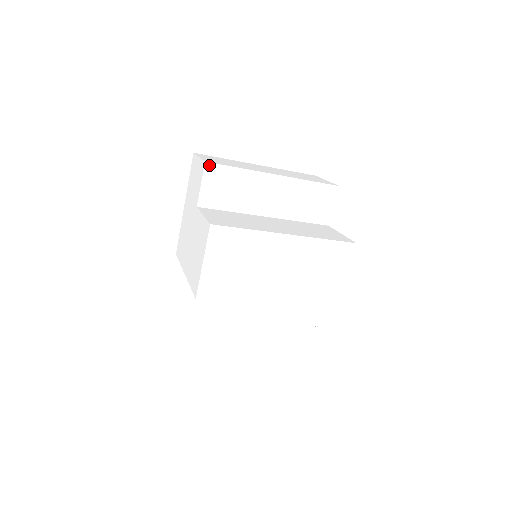
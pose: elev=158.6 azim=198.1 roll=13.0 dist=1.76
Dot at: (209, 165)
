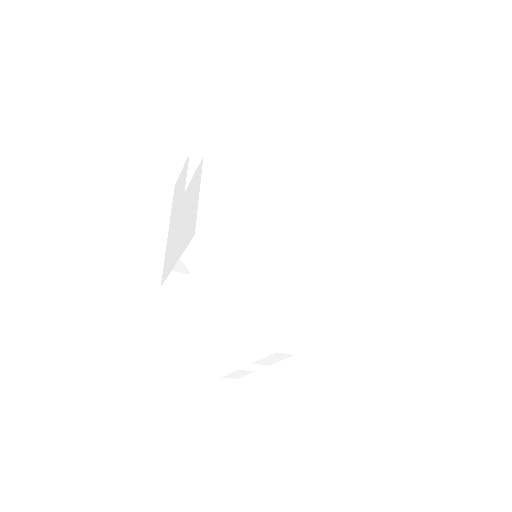
Dot at: (194, 157)
